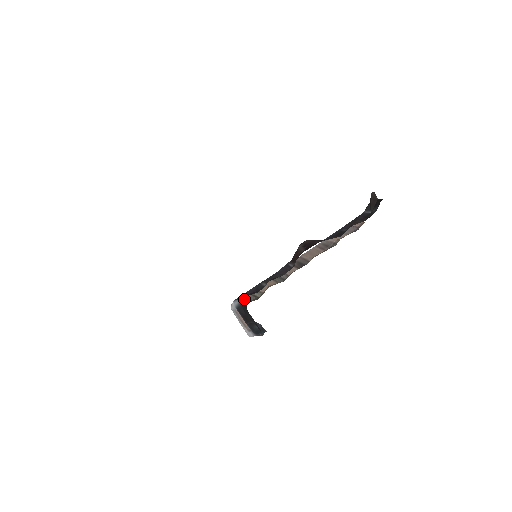
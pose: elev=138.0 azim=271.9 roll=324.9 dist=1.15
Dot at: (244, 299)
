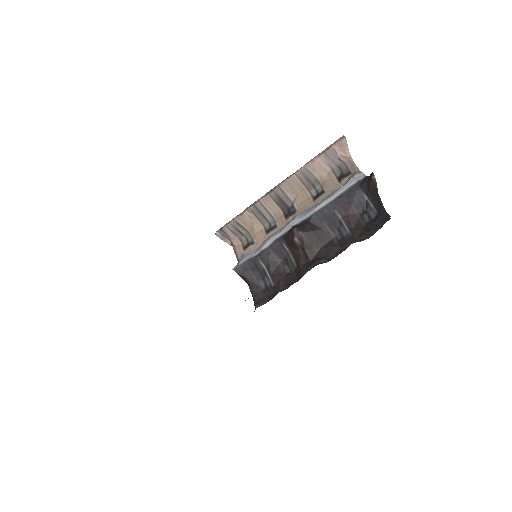
Dot at: (229, 233)
